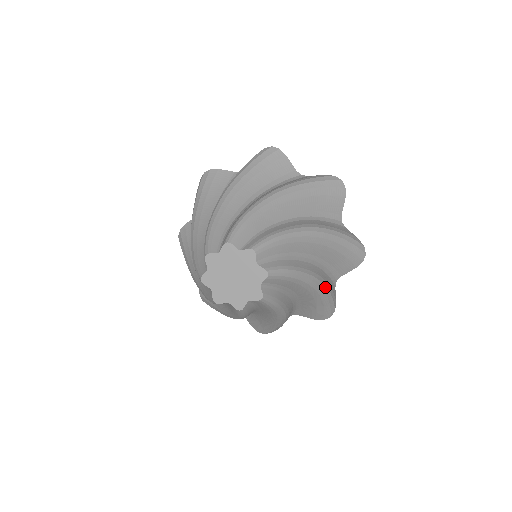
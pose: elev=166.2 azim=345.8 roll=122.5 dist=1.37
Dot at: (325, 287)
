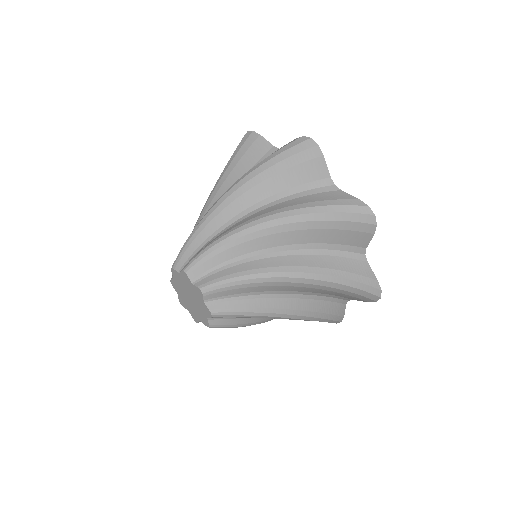
Dot at: (318, 275)
